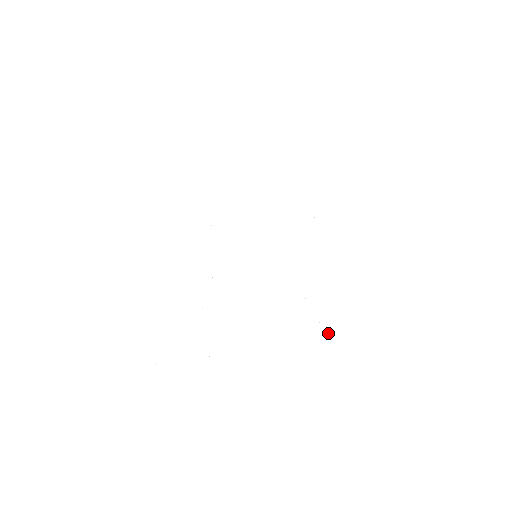
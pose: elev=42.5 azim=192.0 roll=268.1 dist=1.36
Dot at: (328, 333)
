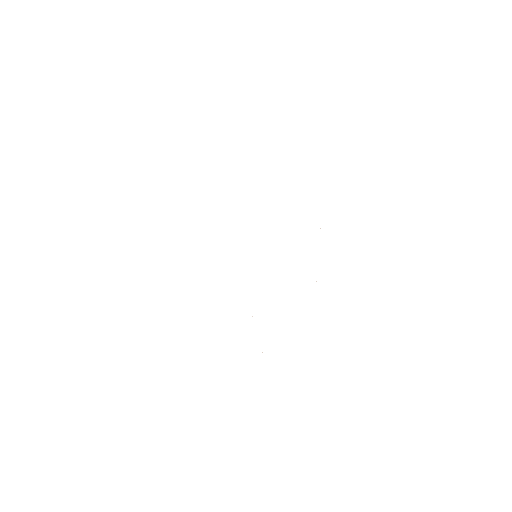
Dot at: occluded
